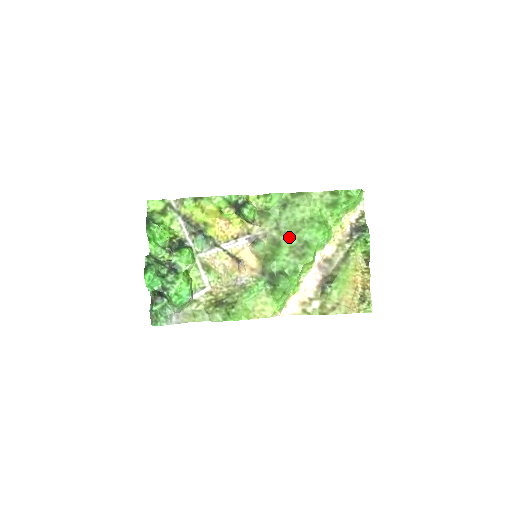
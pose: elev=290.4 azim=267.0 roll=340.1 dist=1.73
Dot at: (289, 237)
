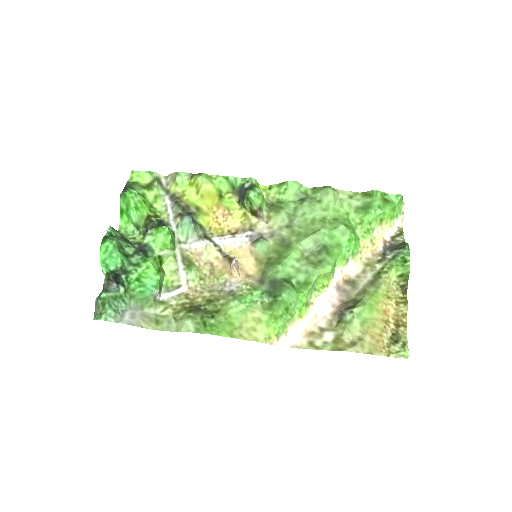
Dot at: (303, 238)
